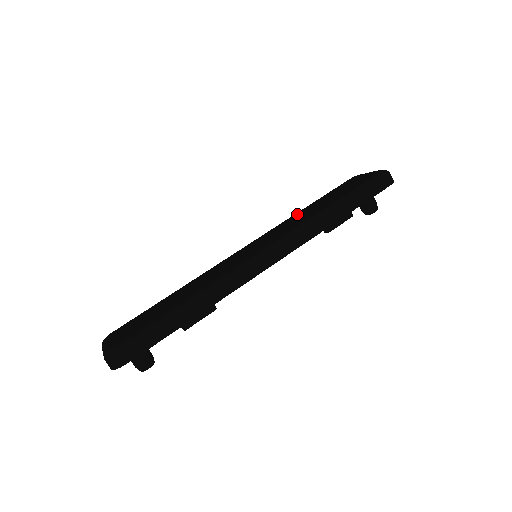
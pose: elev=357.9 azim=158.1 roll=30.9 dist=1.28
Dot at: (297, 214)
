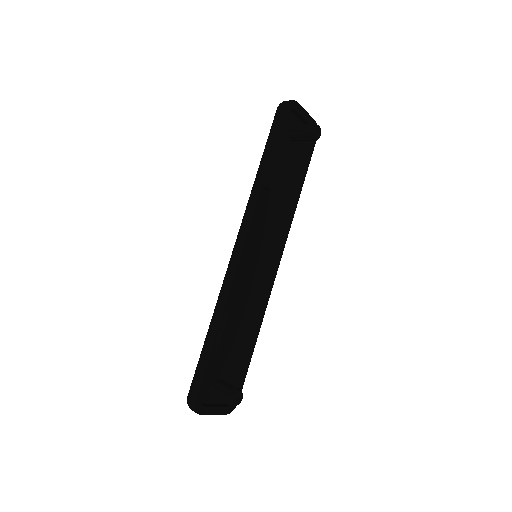
Dot at: occluded
